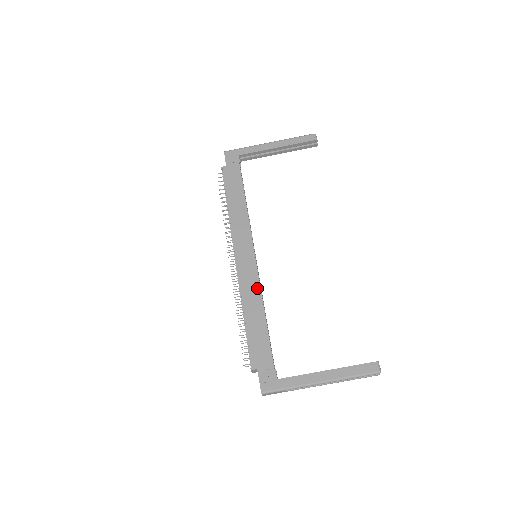
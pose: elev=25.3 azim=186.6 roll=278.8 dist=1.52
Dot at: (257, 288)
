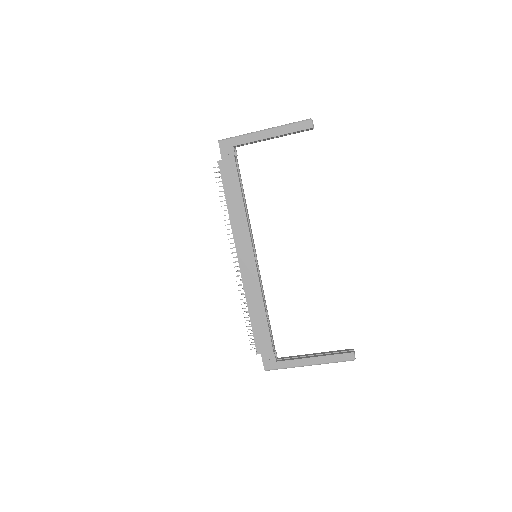
Dot at: (258, 289)
